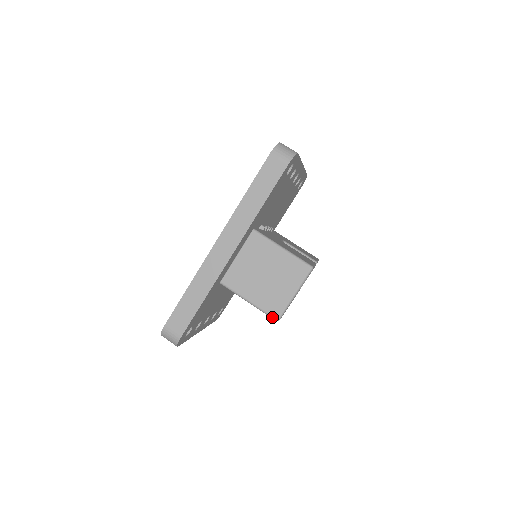
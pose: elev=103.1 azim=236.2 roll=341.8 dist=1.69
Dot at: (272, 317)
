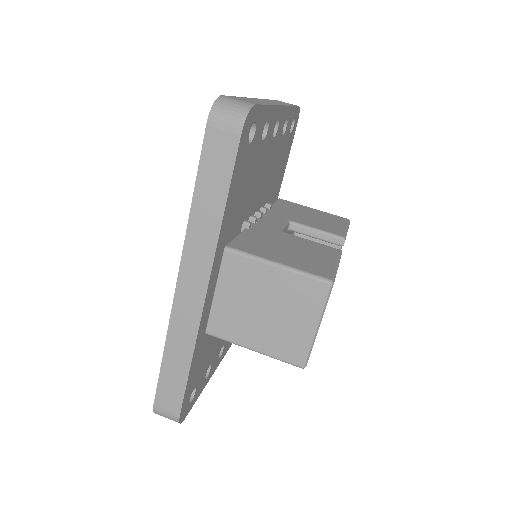
Dot at: (294, 365)
